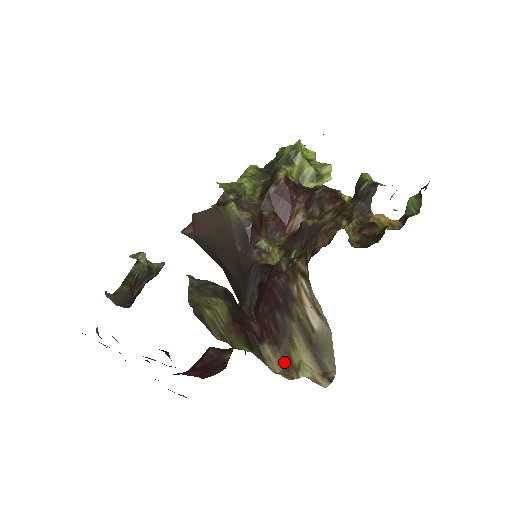
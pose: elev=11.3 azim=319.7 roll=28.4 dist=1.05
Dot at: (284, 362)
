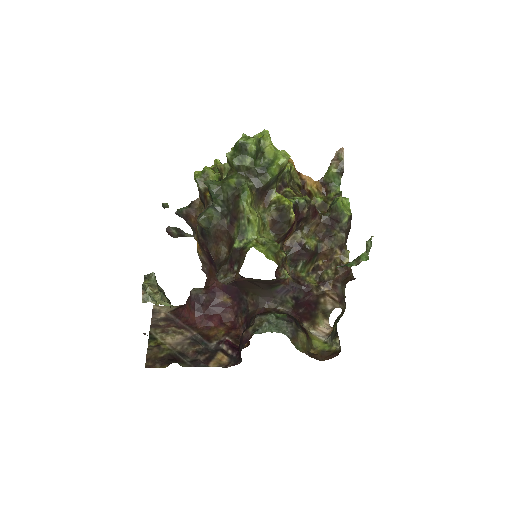
Dot at: (312, 324)
